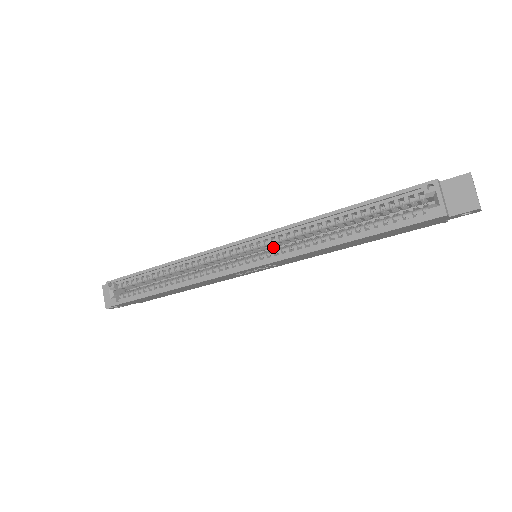
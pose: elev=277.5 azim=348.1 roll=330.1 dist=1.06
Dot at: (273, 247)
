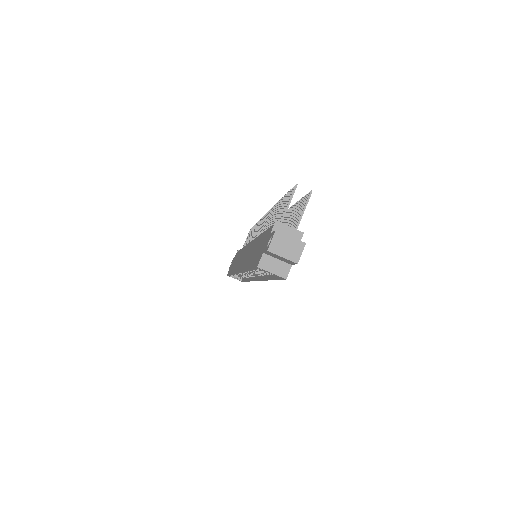
Dot at: occluded
